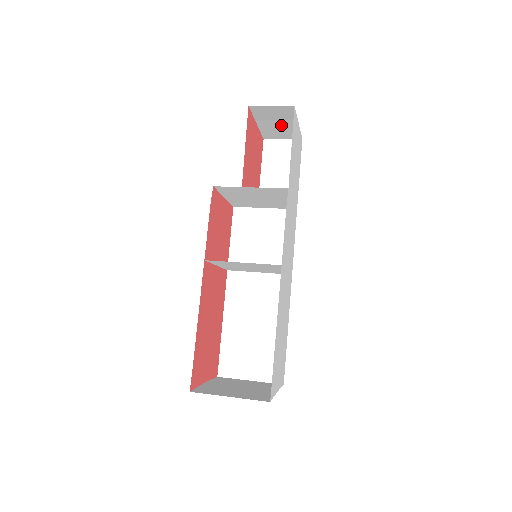
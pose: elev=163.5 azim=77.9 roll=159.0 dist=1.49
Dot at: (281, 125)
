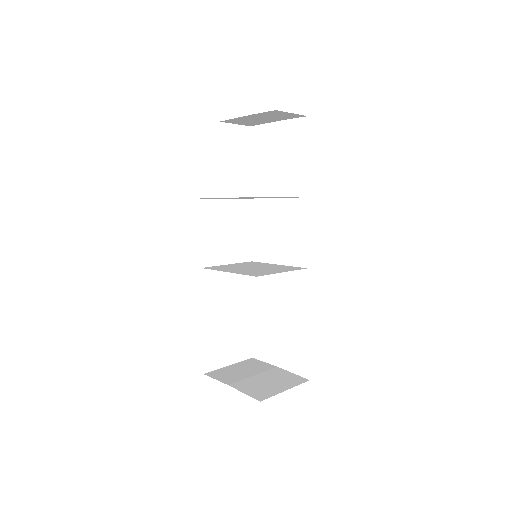
Dot at: (261, 119)
